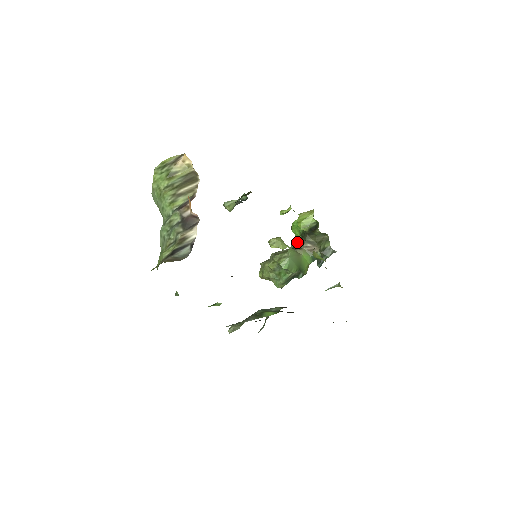
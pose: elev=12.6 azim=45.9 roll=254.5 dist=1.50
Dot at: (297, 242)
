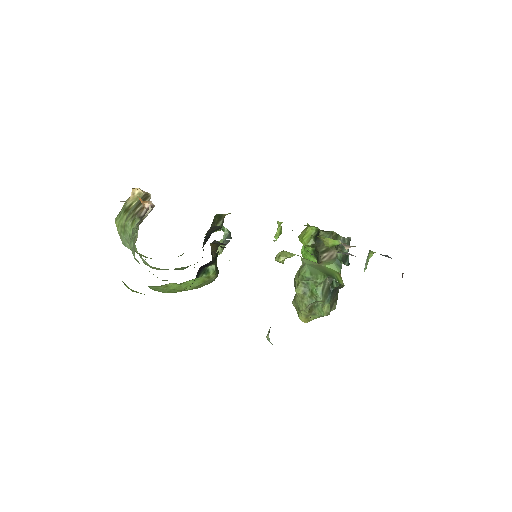
Dot at: occluded
